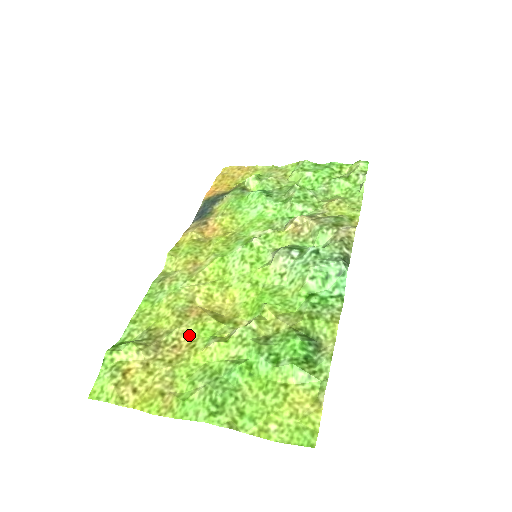
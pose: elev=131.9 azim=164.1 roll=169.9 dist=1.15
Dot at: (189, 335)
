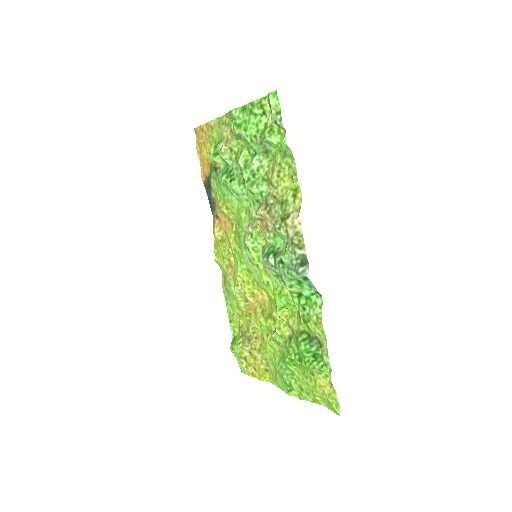
Dot at: (258, 330)
